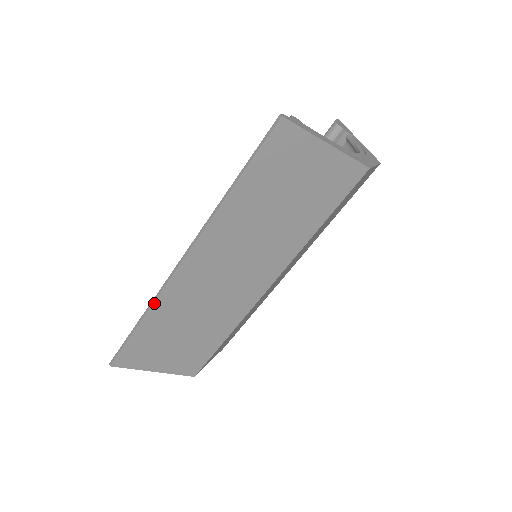
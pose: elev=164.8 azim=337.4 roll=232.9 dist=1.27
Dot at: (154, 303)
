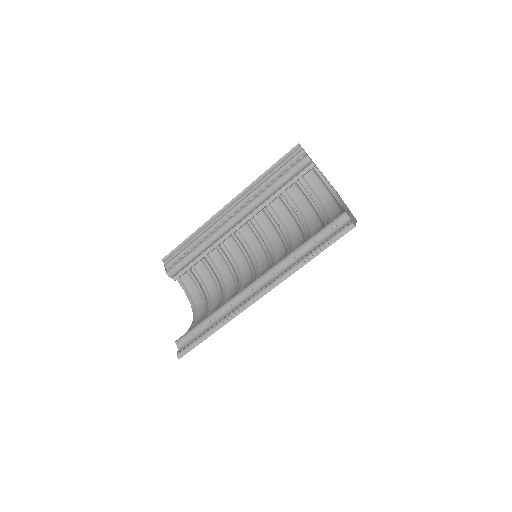
Dot at: (230, 320)
